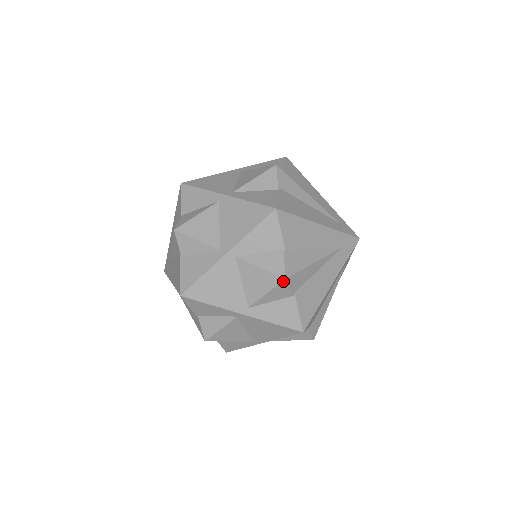
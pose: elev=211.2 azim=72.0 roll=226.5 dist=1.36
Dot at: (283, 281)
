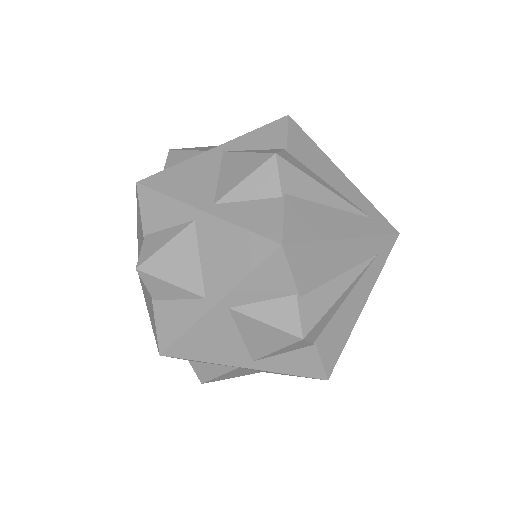
Dot at: (299, 341)
